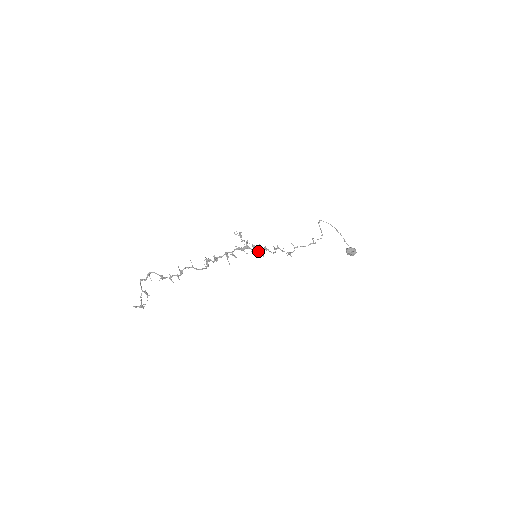
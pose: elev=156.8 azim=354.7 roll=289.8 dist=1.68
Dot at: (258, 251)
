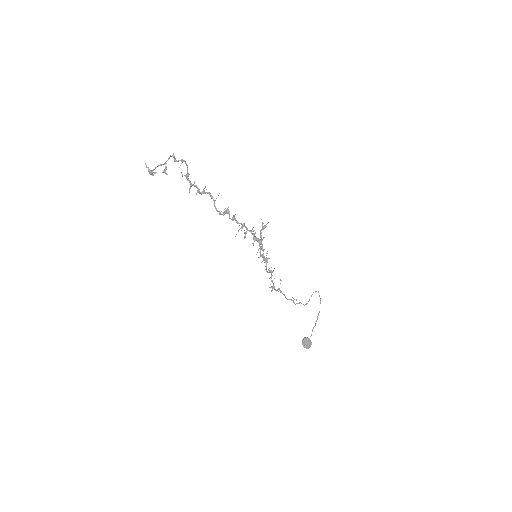
Dot at: (262, 254)
